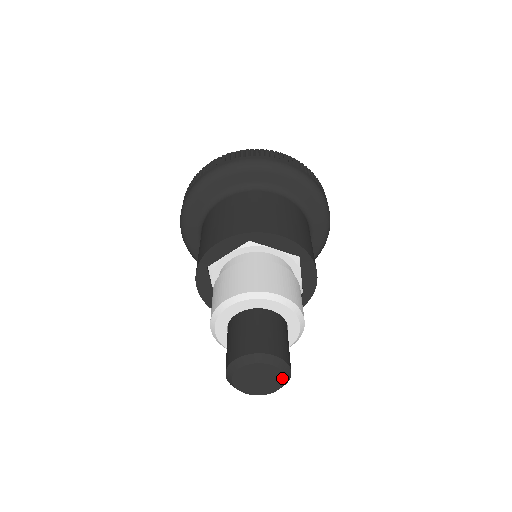
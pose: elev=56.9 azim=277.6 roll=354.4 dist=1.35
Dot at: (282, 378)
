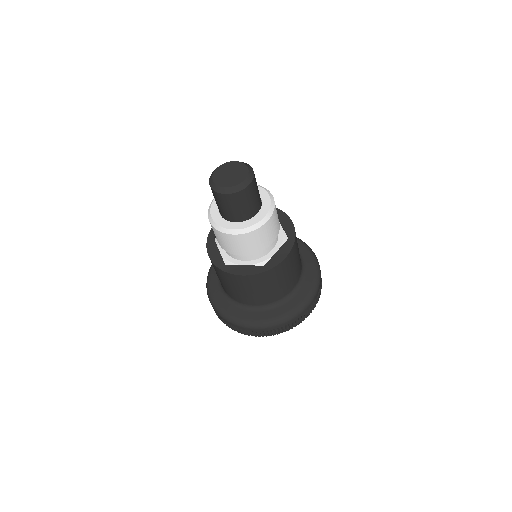
Dot at: (246, 168)
